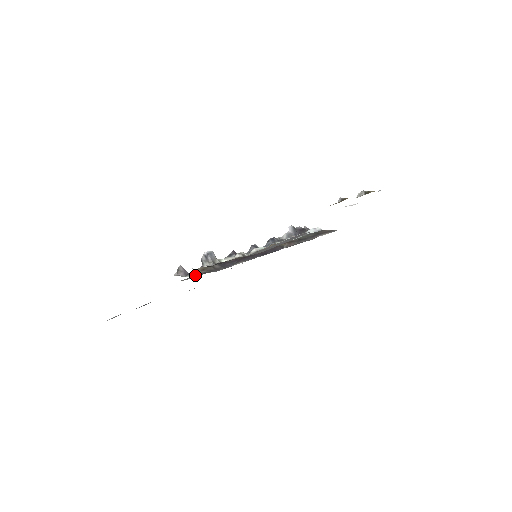
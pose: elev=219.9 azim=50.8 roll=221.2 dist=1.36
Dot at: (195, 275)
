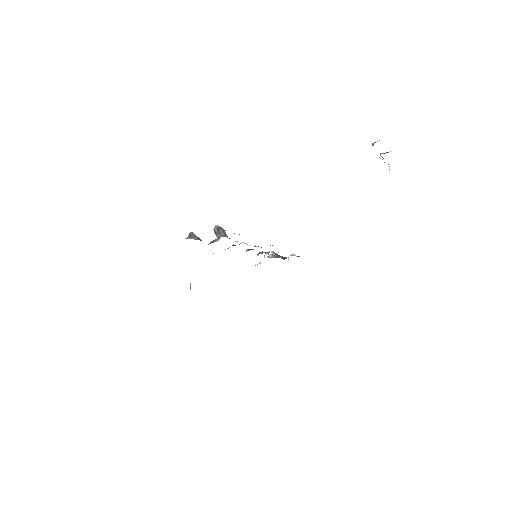
Dot at: occluded
